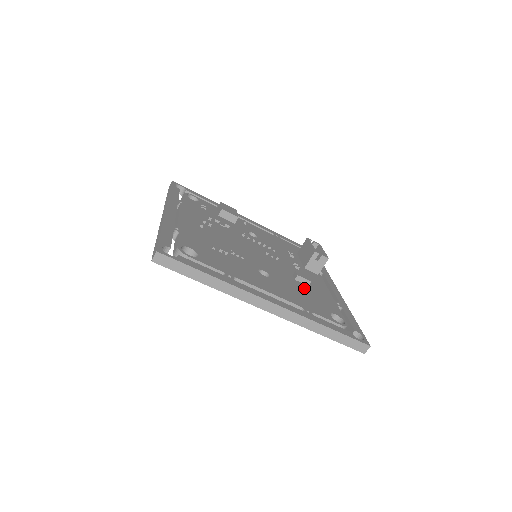
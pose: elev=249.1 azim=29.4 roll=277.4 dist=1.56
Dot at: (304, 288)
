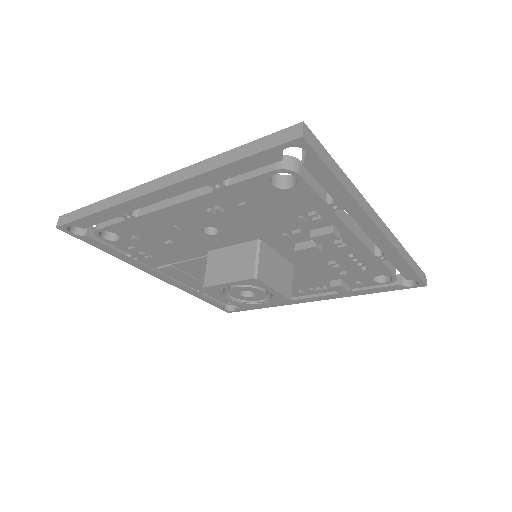
Dot at: occluded
